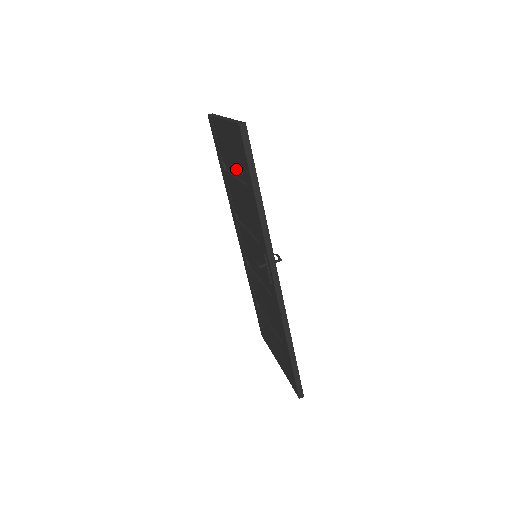
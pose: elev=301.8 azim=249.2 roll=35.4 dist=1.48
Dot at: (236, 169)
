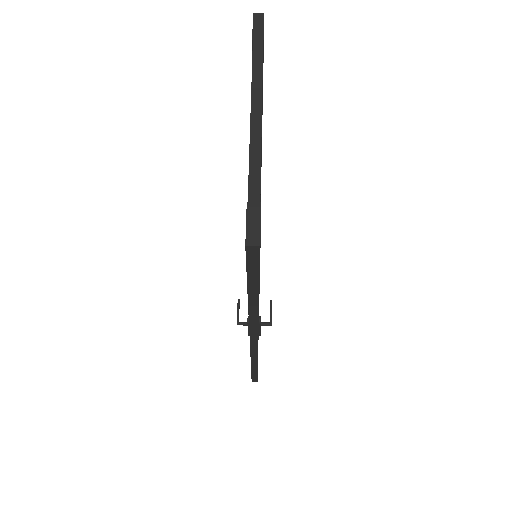
Dot at: occluded
